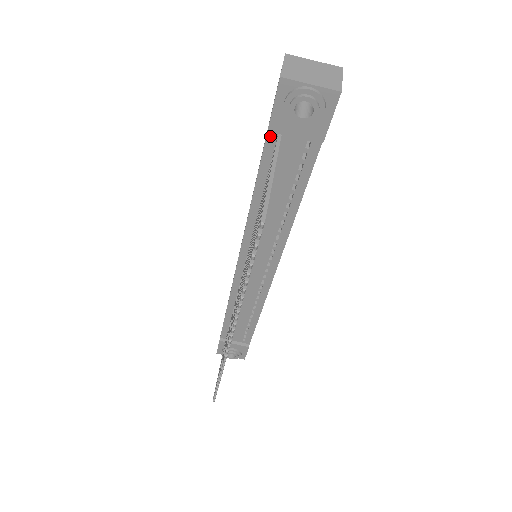
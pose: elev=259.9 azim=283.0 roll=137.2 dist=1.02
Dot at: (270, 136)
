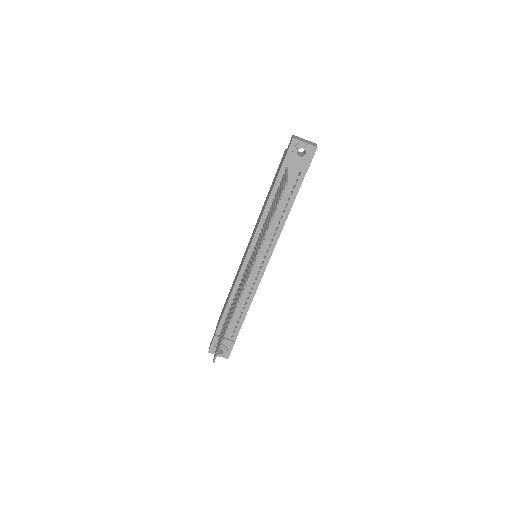
Dot at: (282, 168)
